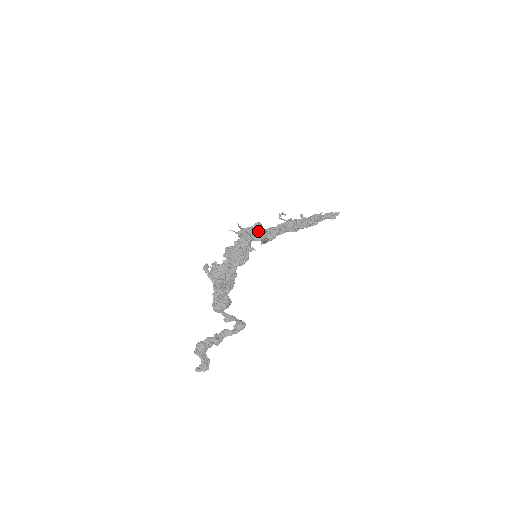
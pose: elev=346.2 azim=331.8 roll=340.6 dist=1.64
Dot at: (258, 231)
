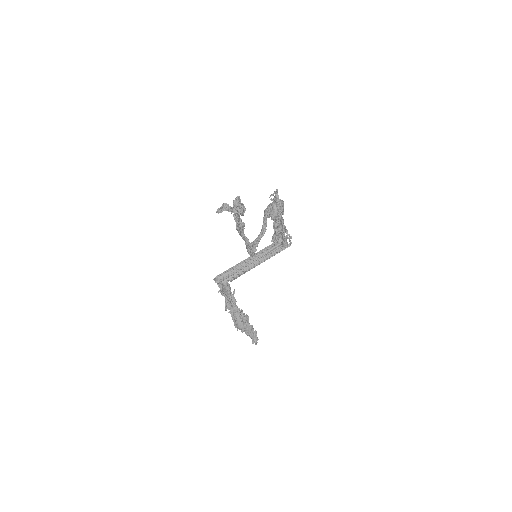
Dot at: occluded
